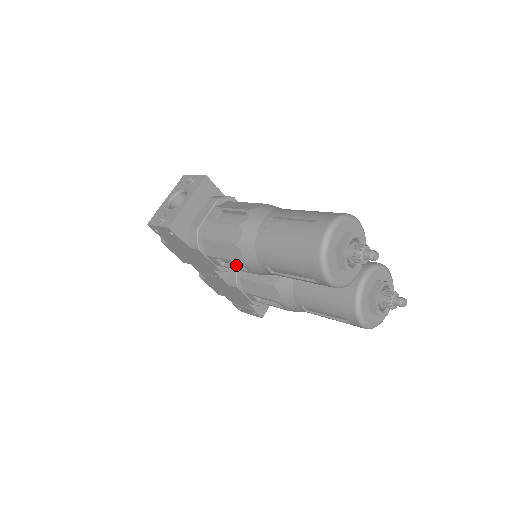
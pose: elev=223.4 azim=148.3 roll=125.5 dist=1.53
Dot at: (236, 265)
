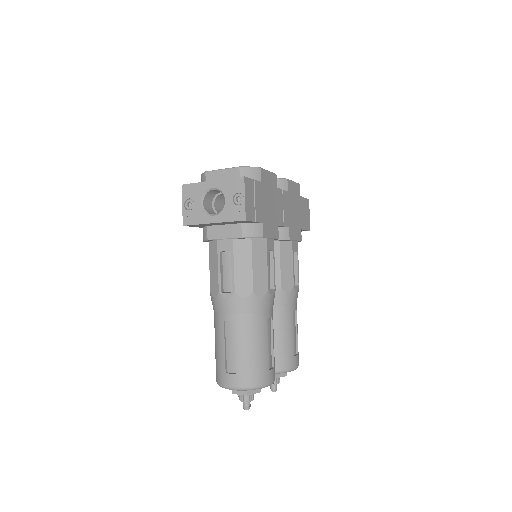
Dot at: occluded
